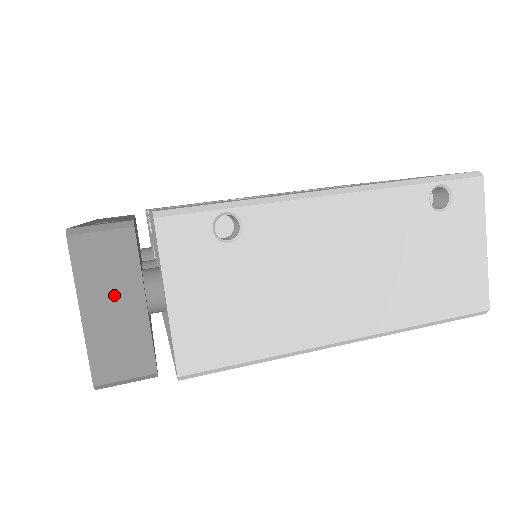
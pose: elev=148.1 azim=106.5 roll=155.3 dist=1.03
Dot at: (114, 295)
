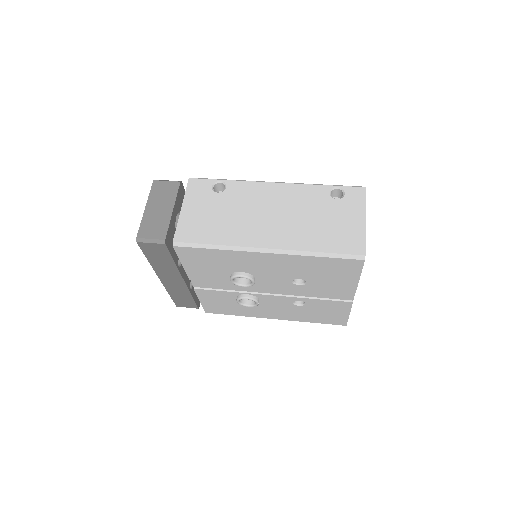
Dot at: (161, 204)
